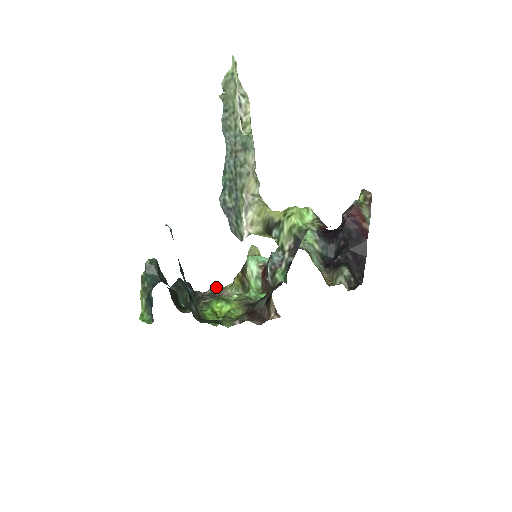
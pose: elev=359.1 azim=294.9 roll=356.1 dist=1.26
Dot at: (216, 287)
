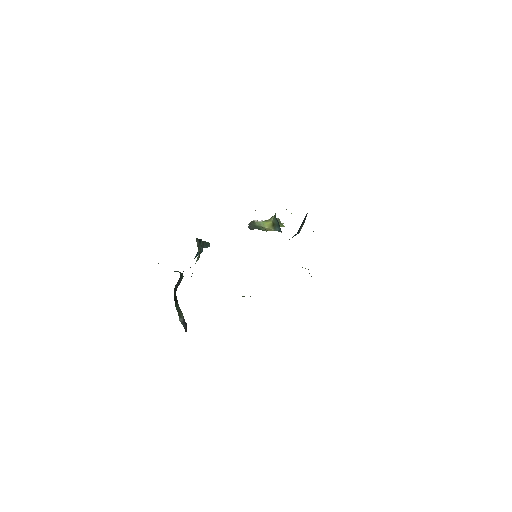
Dot at: occluded
